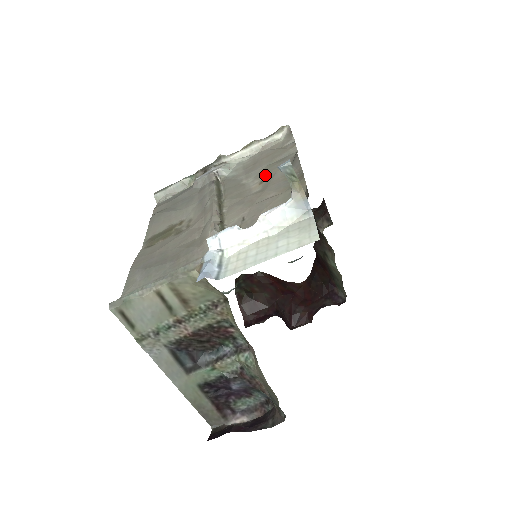
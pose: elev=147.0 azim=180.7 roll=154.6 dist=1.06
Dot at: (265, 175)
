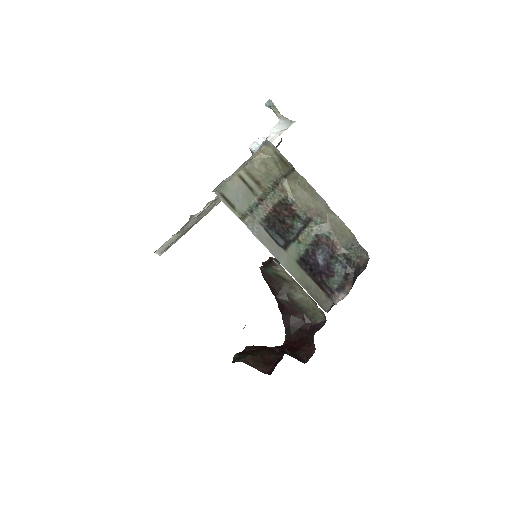
Dot at: occluded
